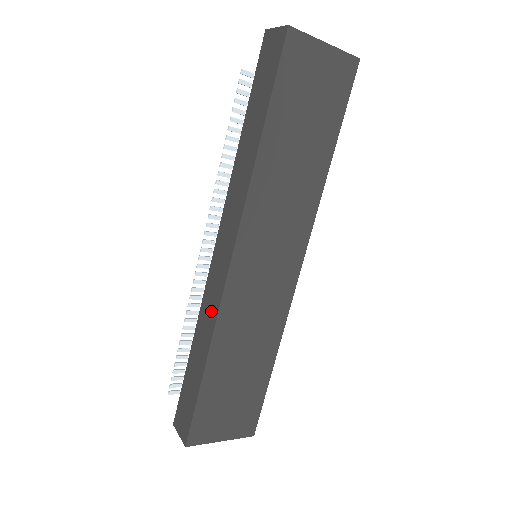
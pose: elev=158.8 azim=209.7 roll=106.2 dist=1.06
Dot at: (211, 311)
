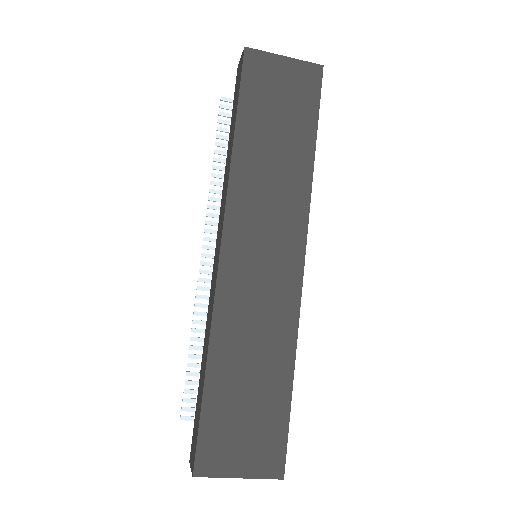
Dot at: (210, 310)
